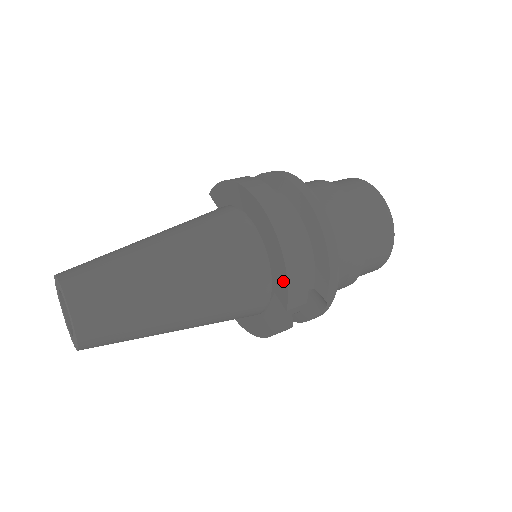
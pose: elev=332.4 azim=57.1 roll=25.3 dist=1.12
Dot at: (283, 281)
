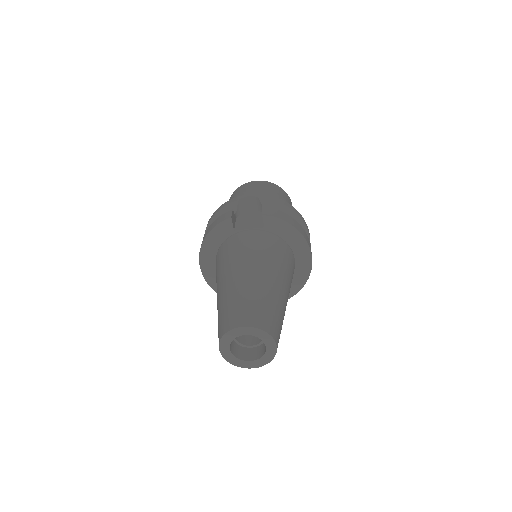
Dot at: (290, 294)
